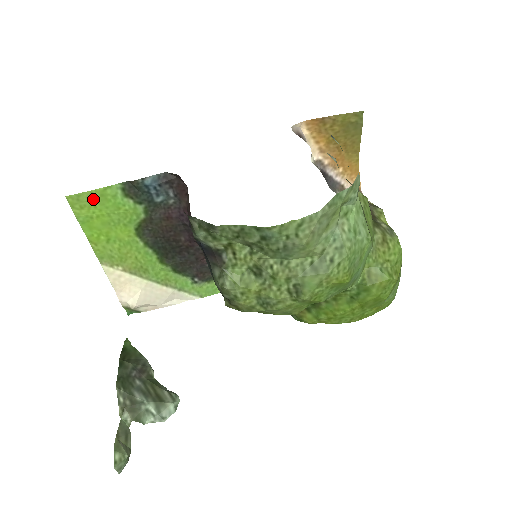
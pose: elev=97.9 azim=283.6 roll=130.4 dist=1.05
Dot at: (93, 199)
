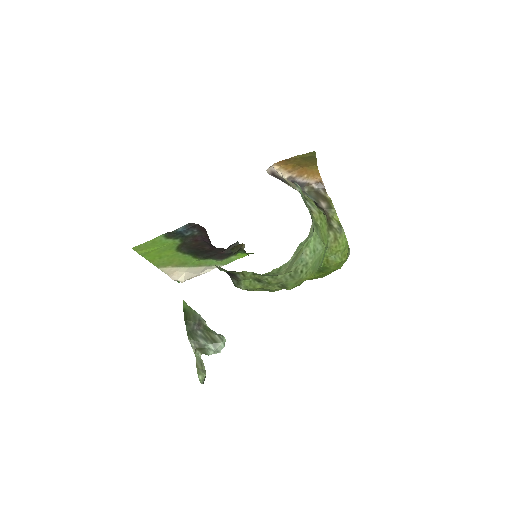
Dot at: (148, 245)
